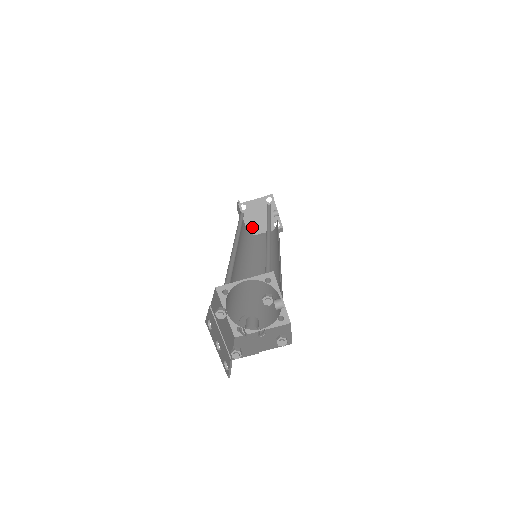
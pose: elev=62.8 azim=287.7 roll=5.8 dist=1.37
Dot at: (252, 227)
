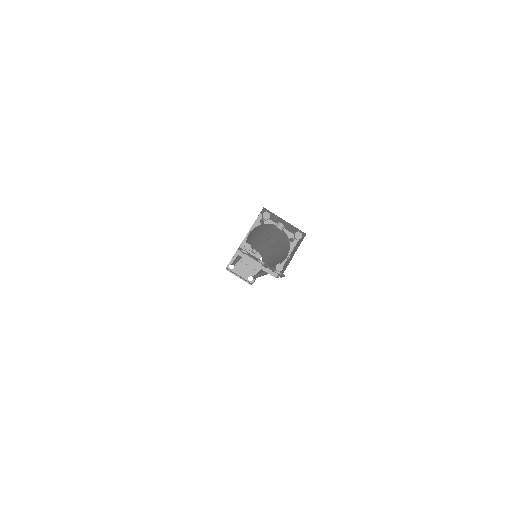
Dot at: (248, 275)
